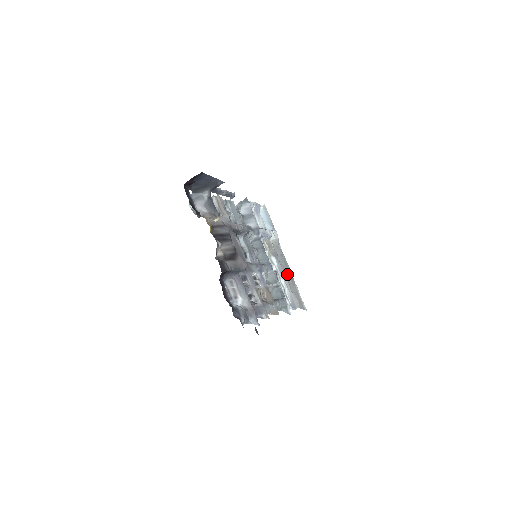
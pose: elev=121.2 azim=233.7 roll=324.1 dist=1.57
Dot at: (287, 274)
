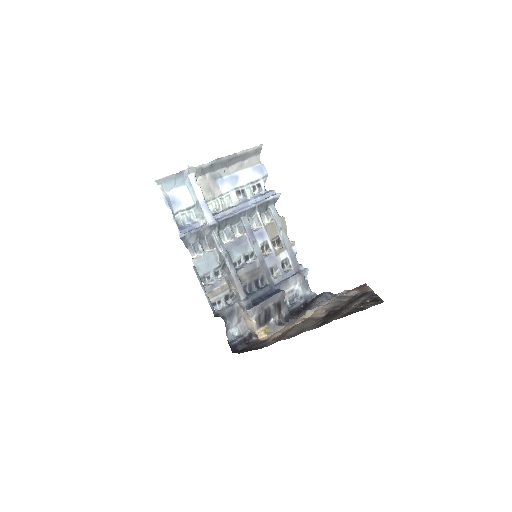
Dot at: (229, 163)
